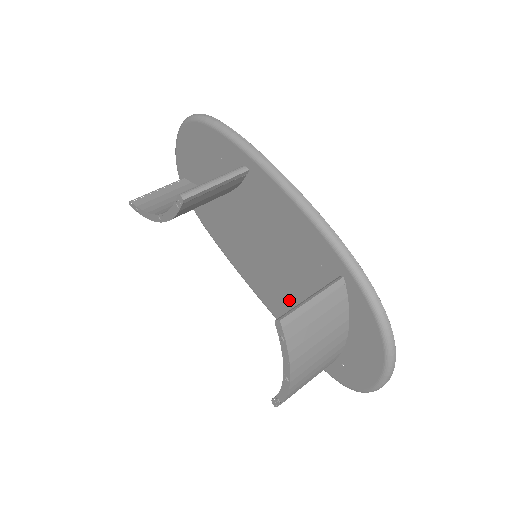
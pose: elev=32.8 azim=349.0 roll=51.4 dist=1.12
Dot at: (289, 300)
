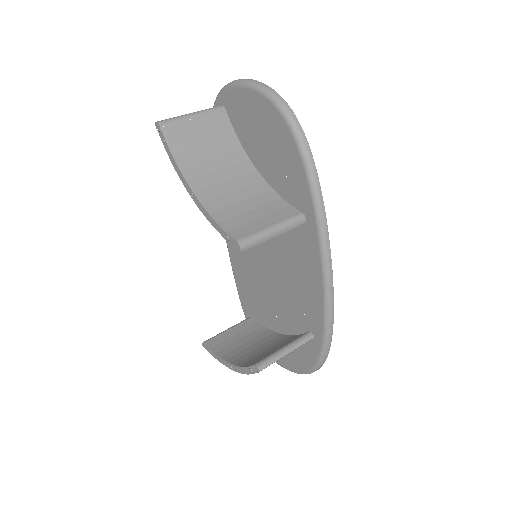
Dot at: (255, 279)
